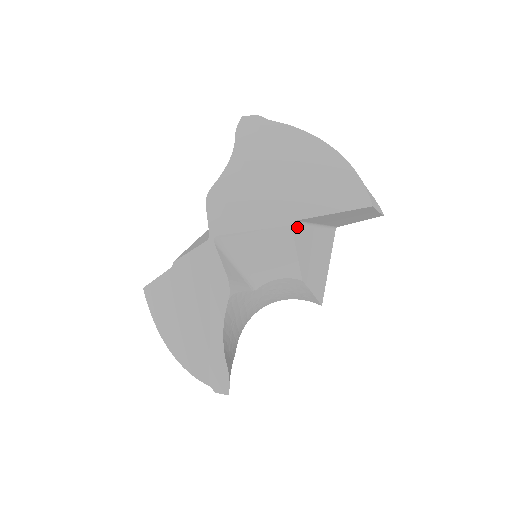
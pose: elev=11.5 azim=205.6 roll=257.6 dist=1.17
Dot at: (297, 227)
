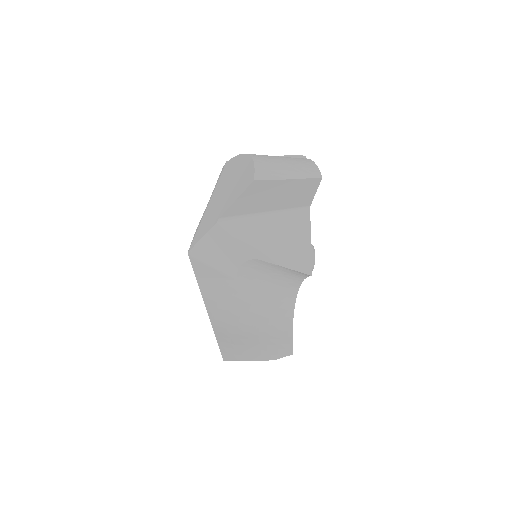
Dot at: (228, 222)
